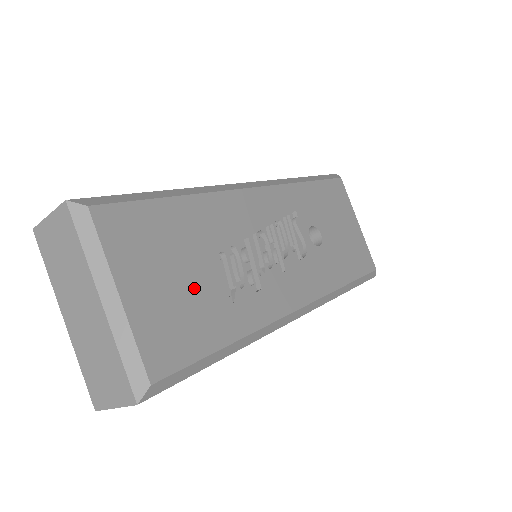
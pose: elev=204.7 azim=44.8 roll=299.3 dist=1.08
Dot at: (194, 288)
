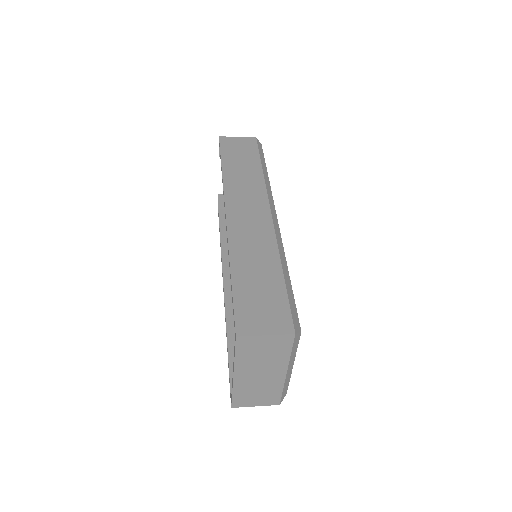
Dot at: occluded
